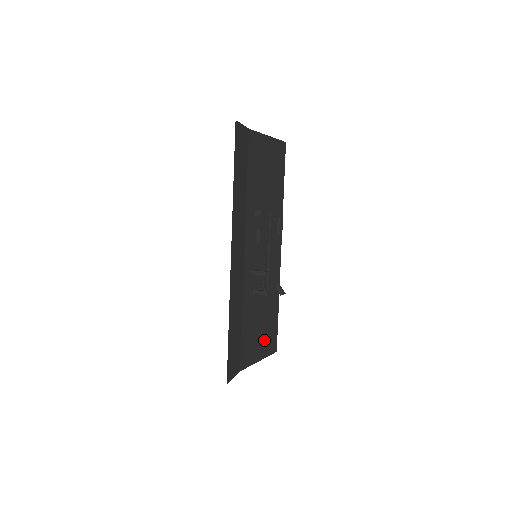
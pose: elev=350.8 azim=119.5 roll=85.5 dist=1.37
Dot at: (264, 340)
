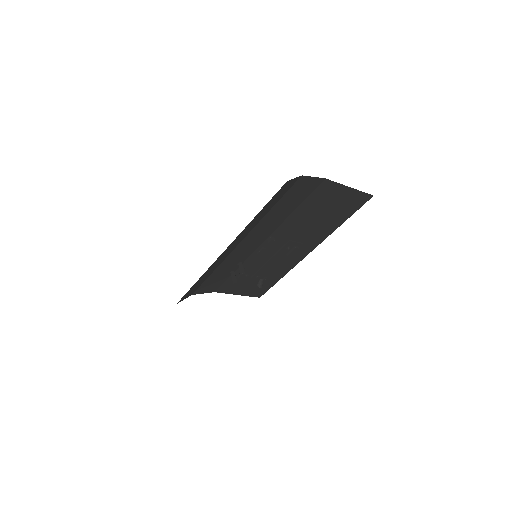
Dot at: (251, 288)
